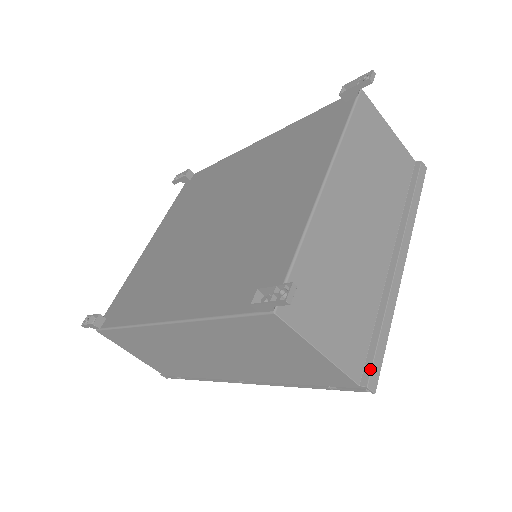
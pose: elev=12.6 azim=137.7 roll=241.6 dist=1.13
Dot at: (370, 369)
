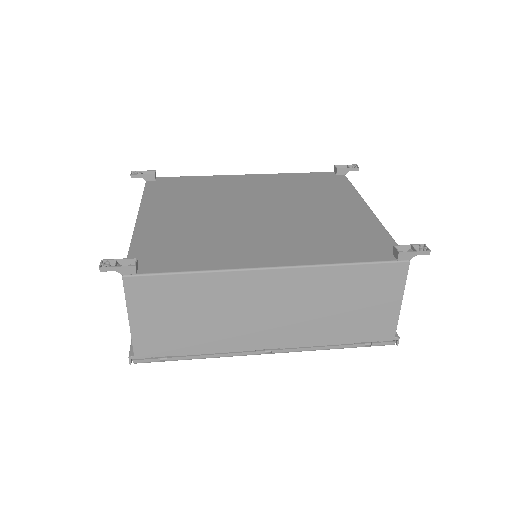
Dot at: occluded
